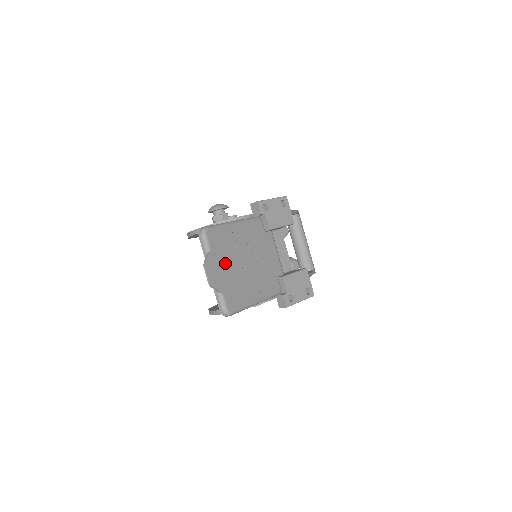
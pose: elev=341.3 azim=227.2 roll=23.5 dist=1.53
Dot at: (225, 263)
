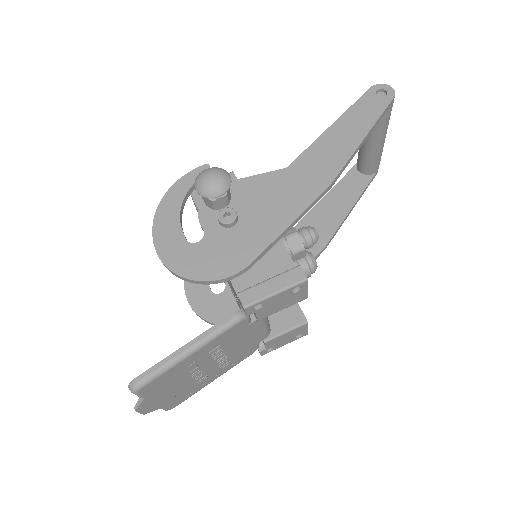
Dot at: (169, 390)
